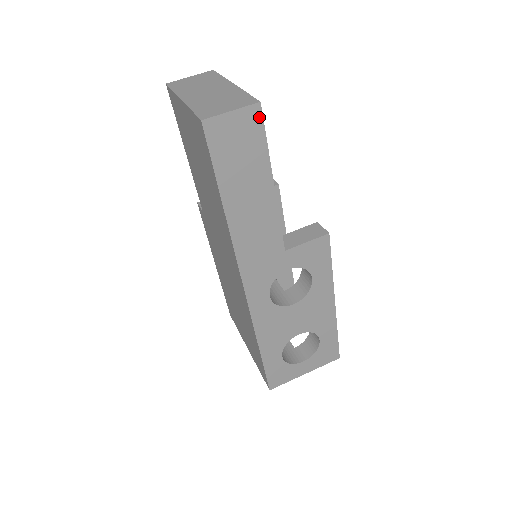
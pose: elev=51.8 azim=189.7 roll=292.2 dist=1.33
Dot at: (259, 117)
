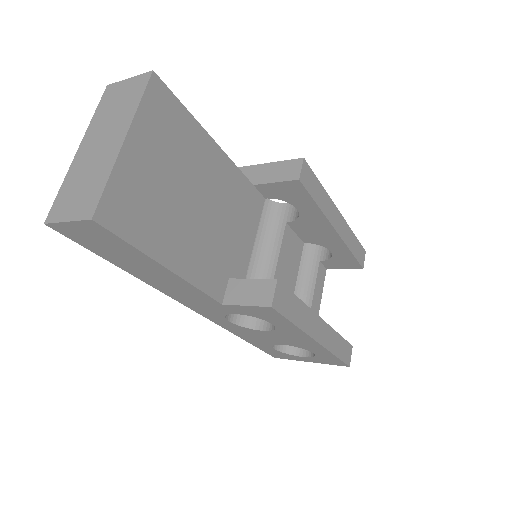
Dot at: (102, 228)
